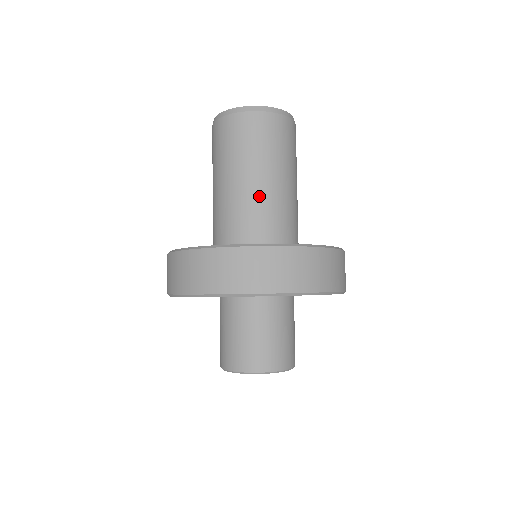
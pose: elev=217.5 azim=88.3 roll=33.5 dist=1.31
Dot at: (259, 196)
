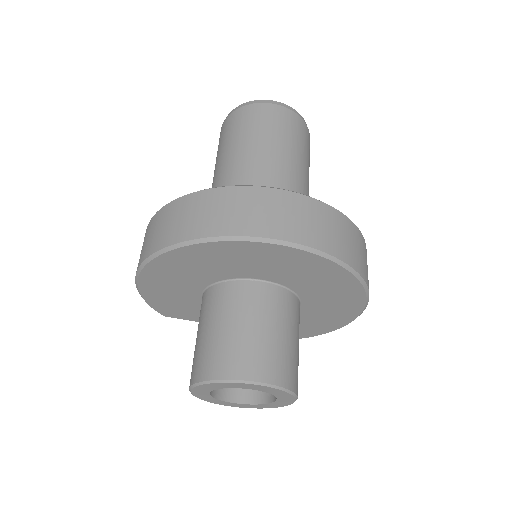
Dot at: (280, 177)
